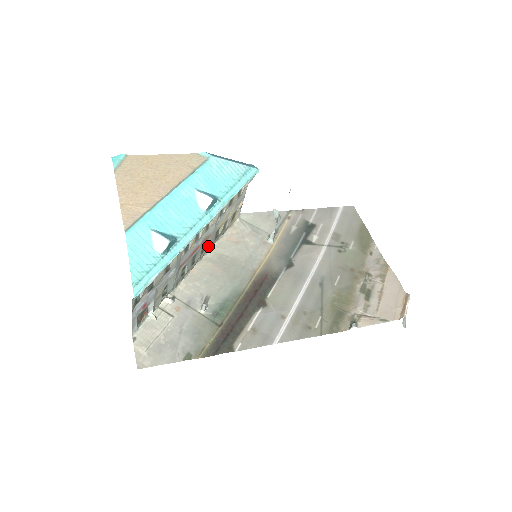
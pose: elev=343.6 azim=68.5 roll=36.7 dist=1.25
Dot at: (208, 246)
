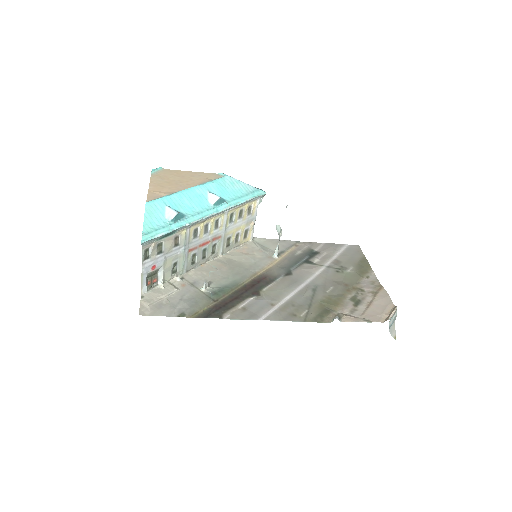
Dot at: (219, 249)
